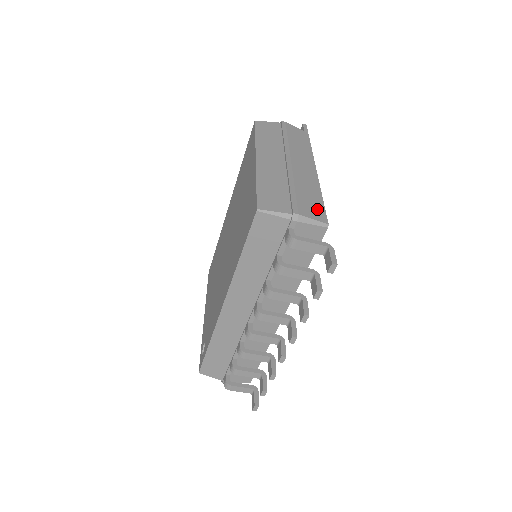
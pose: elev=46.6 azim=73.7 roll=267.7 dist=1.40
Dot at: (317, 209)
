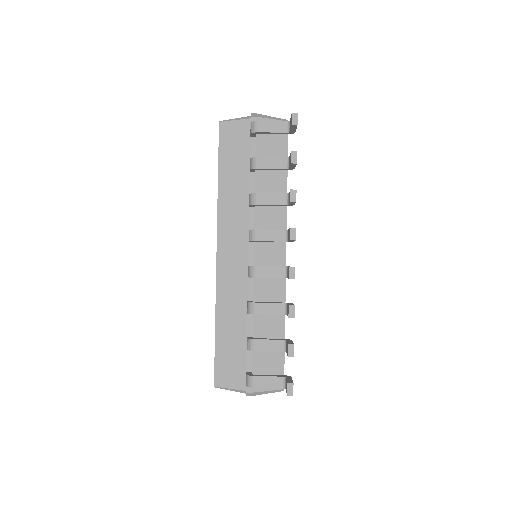
Dot at: occluded
